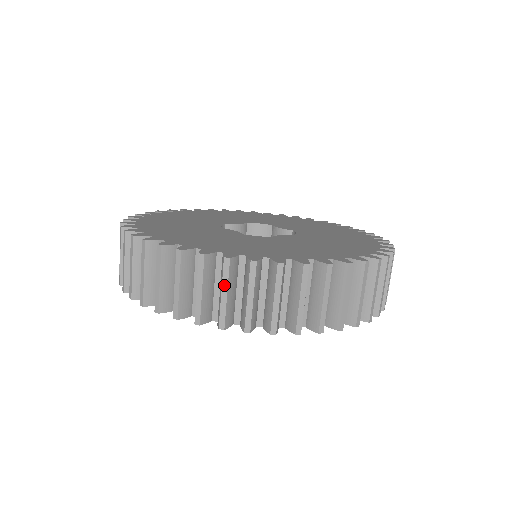
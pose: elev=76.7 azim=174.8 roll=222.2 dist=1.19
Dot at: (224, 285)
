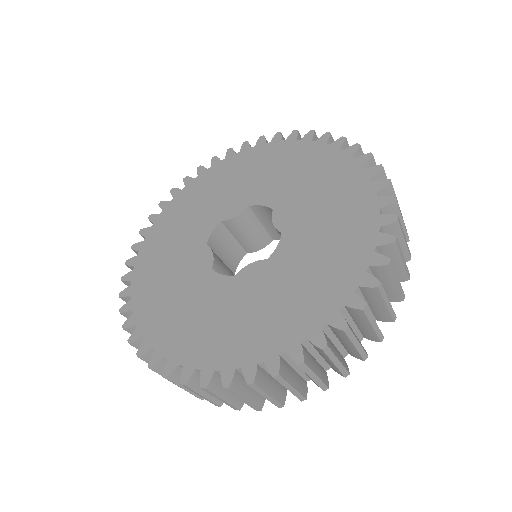
Dot at: occluded
